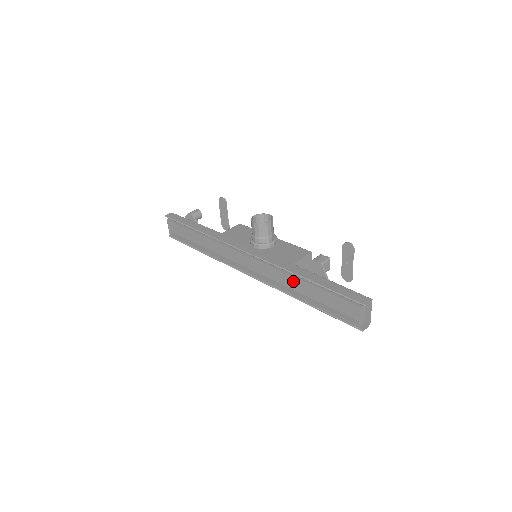
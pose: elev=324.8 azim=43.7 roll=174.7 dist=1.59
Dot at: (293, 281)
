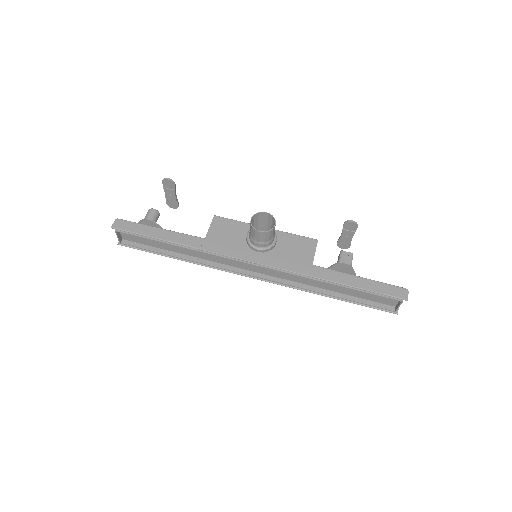
Dot at: (316, 281)
